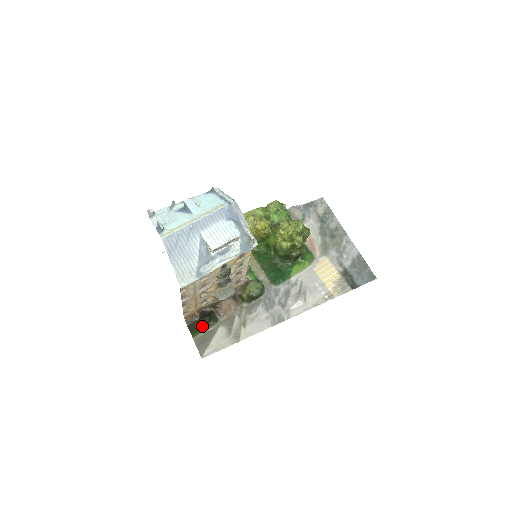
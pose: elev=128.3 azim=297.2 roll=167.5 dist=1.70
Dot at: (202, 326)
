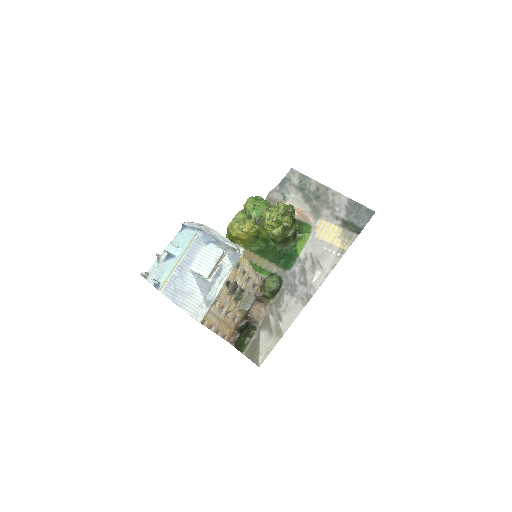
Dot at: (245, 340)
